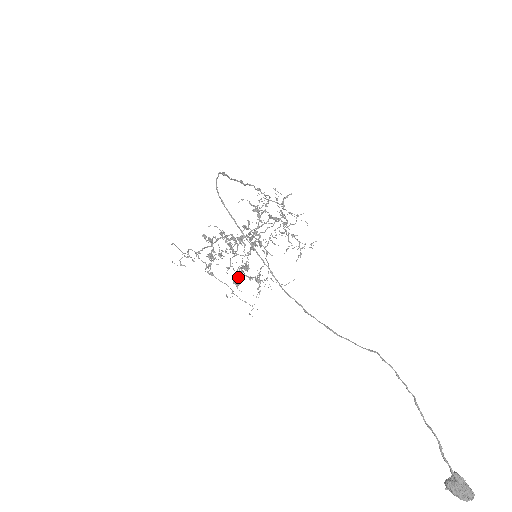
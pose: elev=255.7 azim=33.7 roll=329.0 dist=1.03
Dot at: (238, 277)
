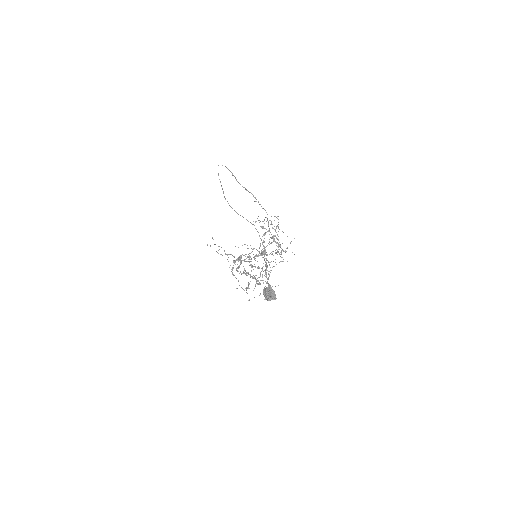
Dot at: occluded
